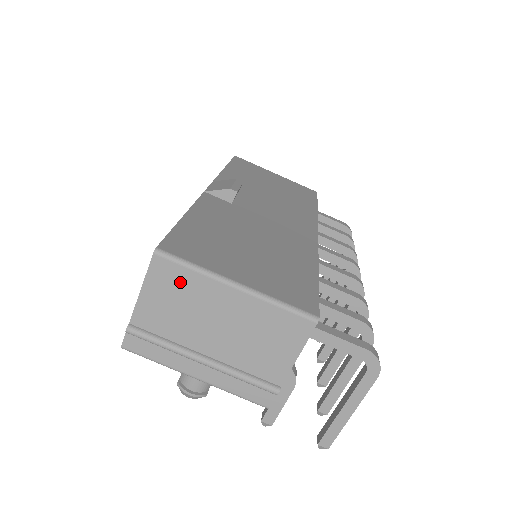
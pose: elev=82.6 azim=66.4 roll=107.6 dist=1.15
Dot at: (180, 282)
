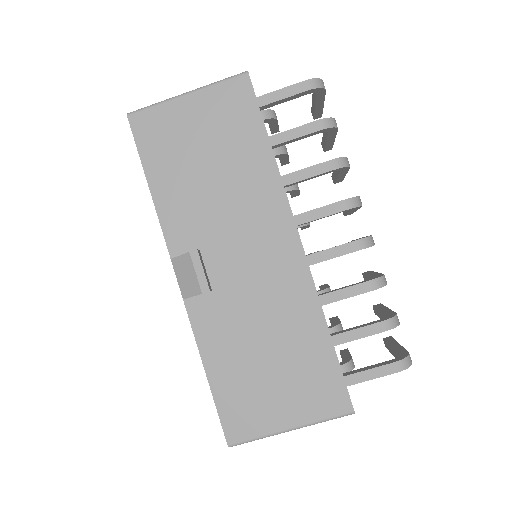
Dot at: occluded
